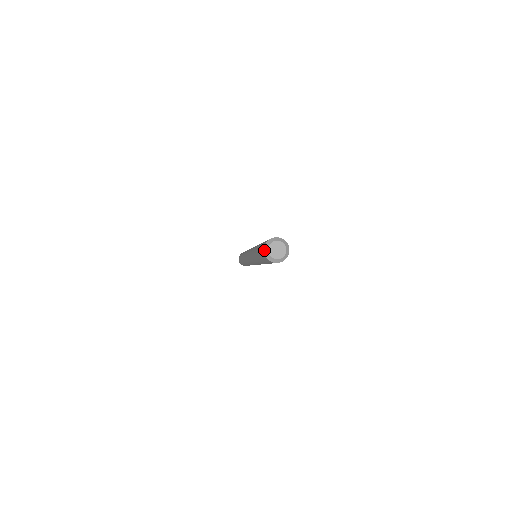
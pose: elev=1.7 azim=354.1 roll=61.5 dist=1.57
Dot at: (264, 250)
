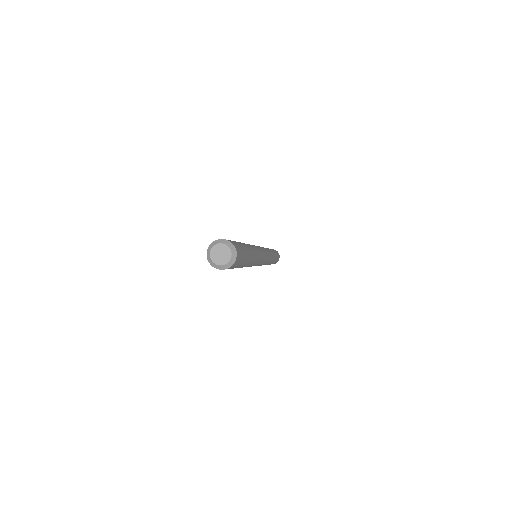
Dot at: (210, 264)
